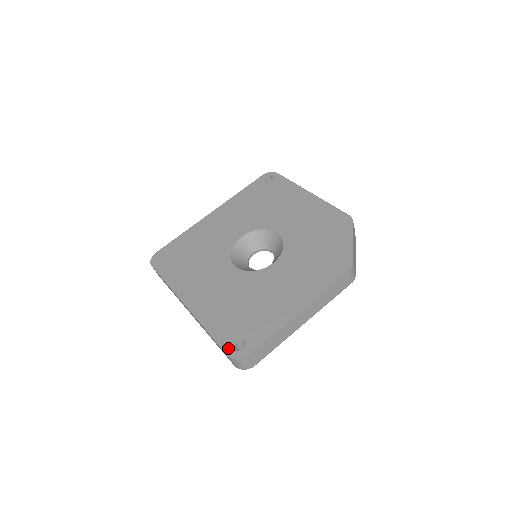
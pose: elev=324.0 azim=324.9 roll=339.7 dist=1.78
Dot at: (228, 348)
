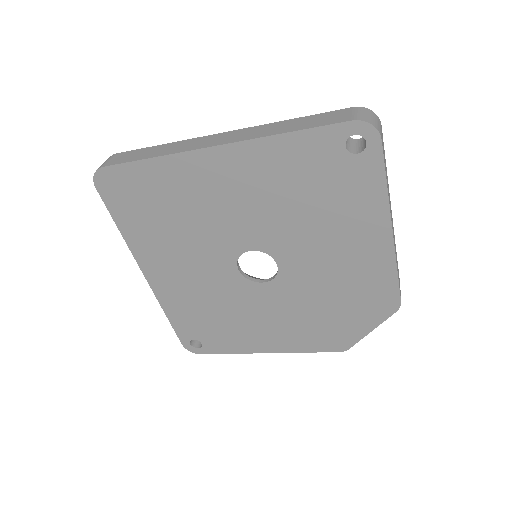
Dot at: occluded
